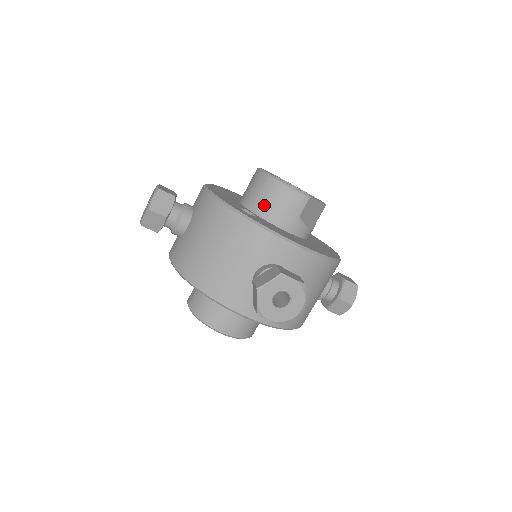
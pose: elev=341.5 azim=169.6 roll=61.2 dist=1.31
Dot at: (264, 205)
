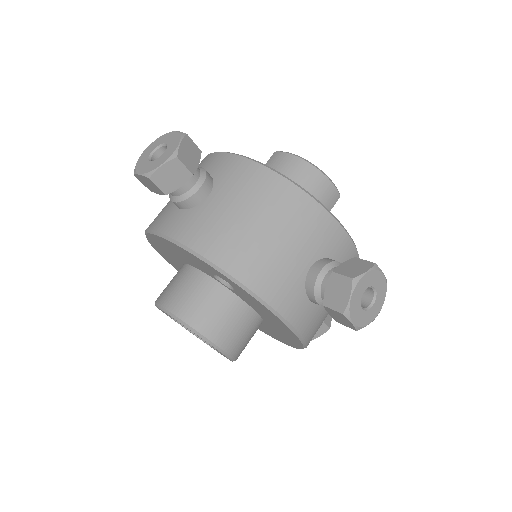
Dot at: occluded
